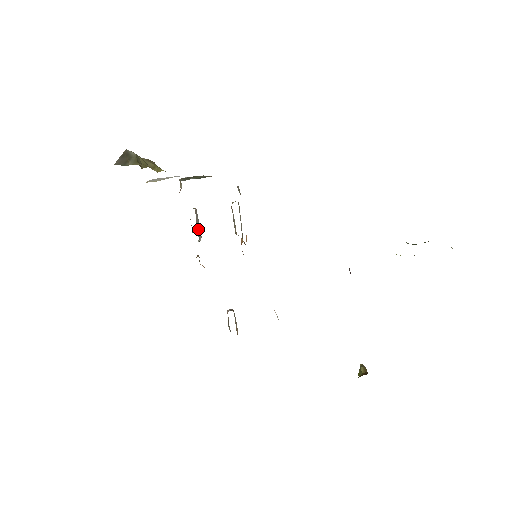
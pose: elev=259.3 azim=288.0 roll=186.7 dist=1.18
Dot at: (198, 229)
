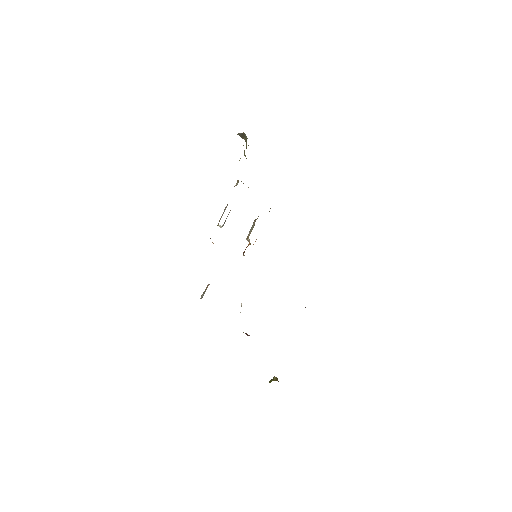
Dot at: (226, 218)
